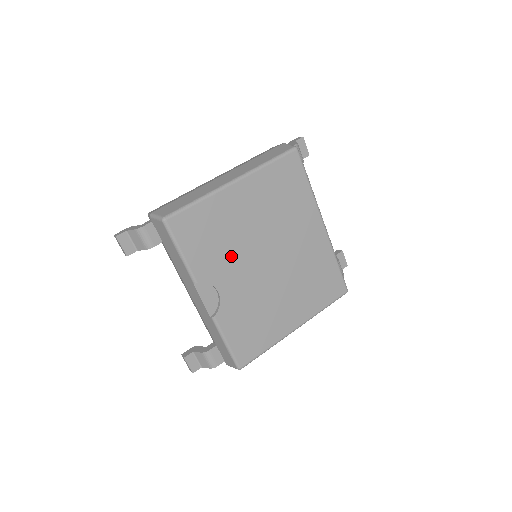
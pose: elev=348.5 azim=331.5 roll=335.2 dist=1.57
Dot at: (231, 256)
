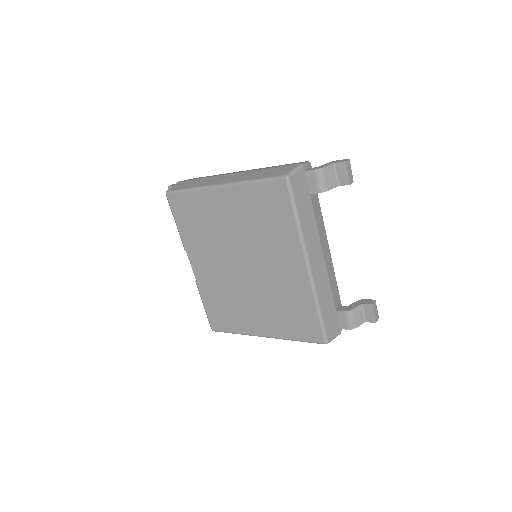
Dot at: (212, 245)
